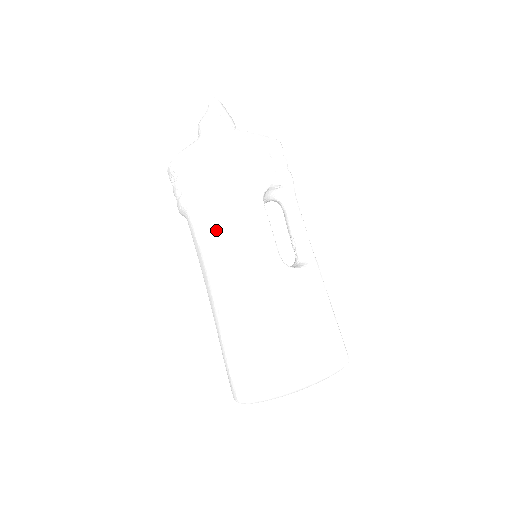
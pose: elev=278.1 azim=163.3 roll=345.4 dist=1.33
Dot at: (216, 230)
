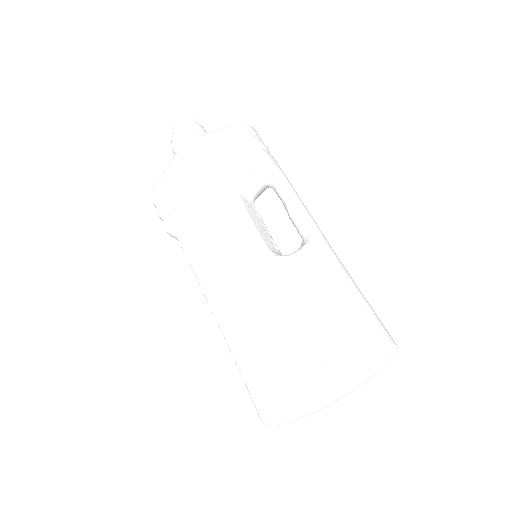
Dot at: (197, 247)
